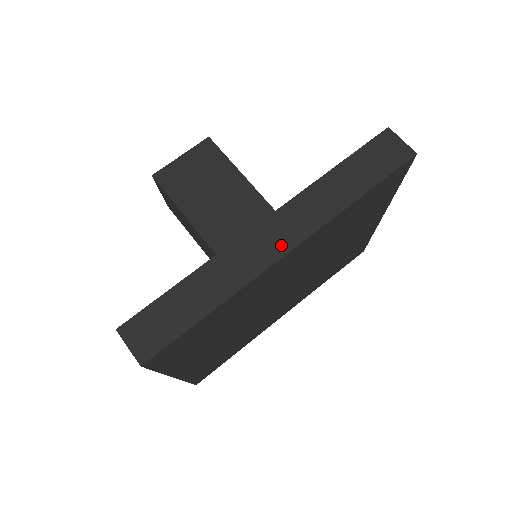
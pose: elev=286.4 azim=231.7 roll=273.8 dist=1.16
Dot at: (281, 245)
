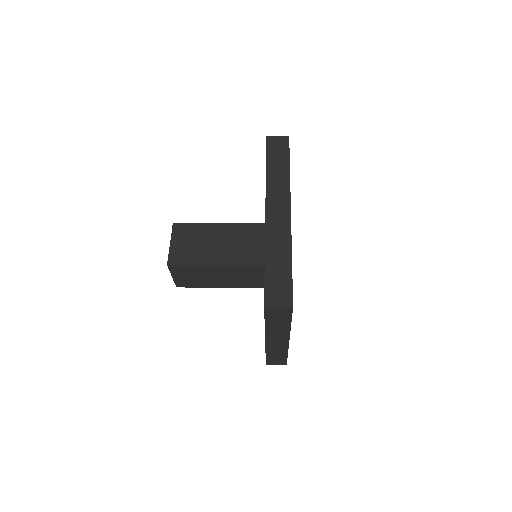
Dot at: (284, 212)
